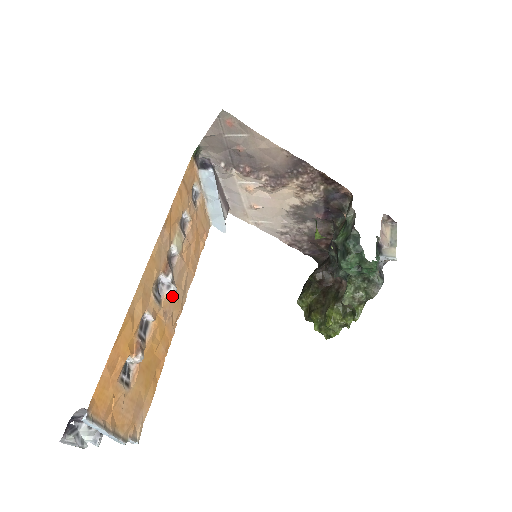
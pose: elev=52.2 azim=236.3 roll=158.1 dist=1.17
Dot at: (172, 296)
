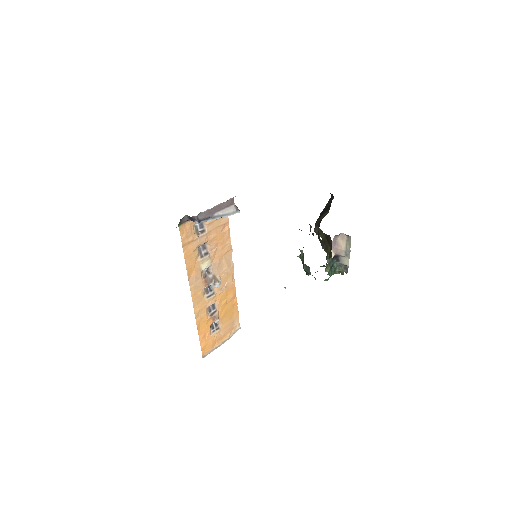
Dot at: occluded
